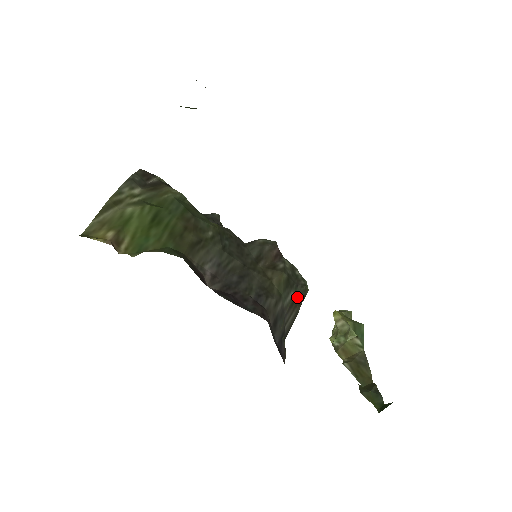
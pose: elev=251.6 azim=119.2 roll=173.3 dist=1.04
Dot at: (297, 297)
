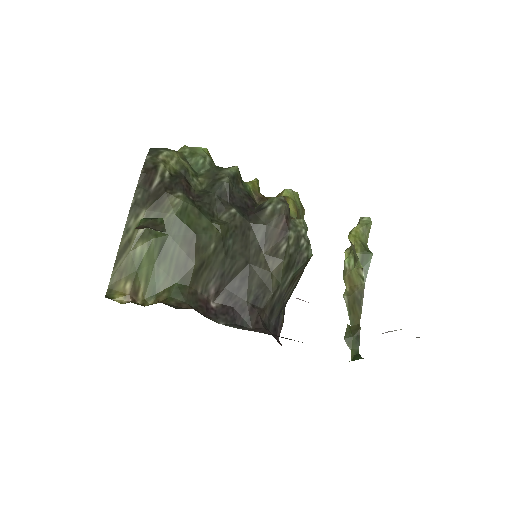
Dot at: (297, 272)
